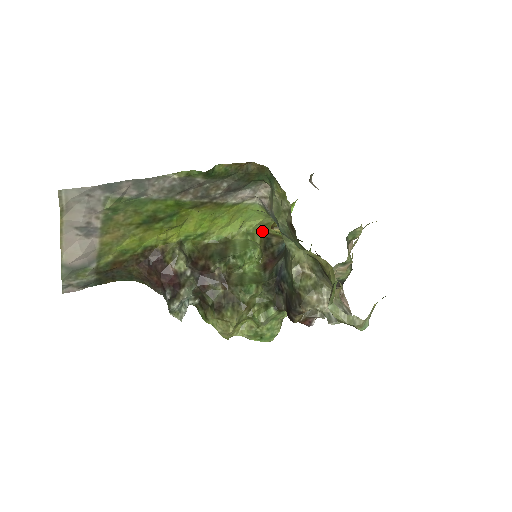
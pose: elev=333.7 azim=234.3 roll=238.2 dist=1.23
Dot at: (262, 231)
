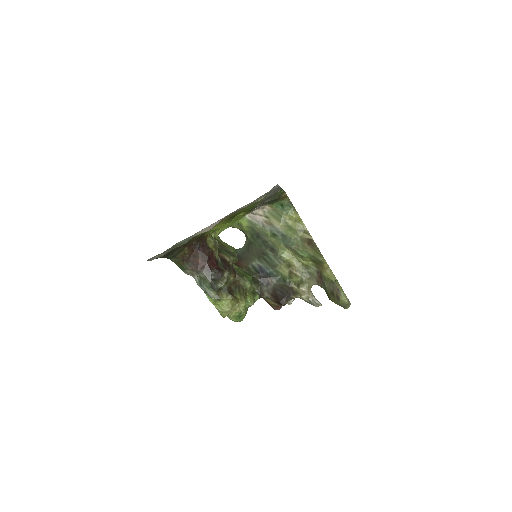
Dot at: occluded
